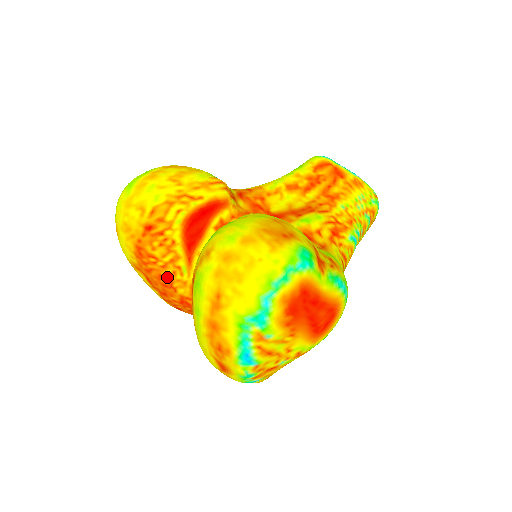
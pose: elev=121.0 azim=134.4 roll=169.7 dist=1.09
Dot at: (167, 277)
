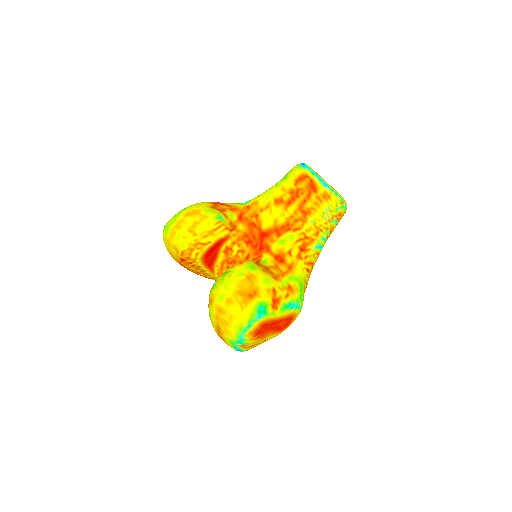
Dot at: (202, 275)
